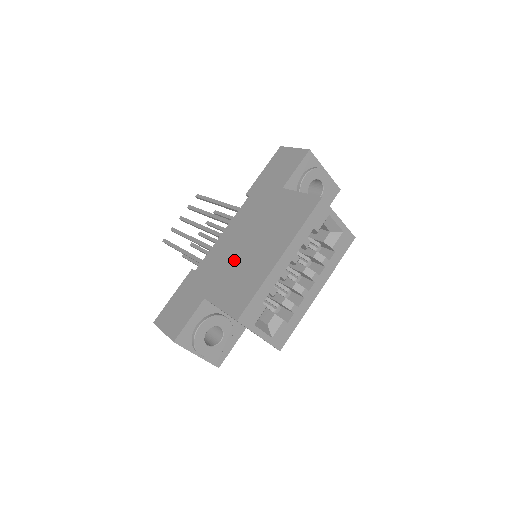
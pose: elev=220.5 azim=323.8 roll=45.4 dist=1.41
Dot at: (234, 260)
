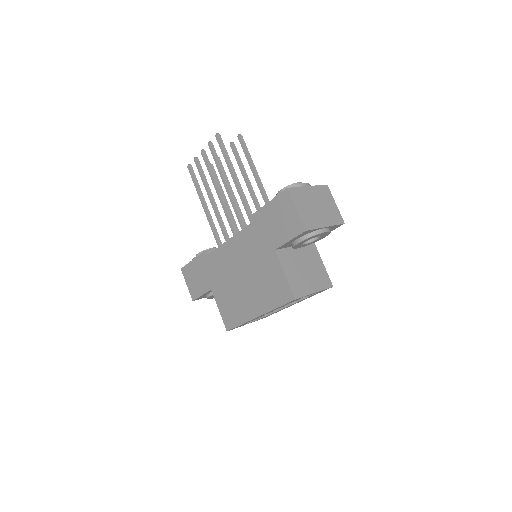
Dot at: (231, 281)
